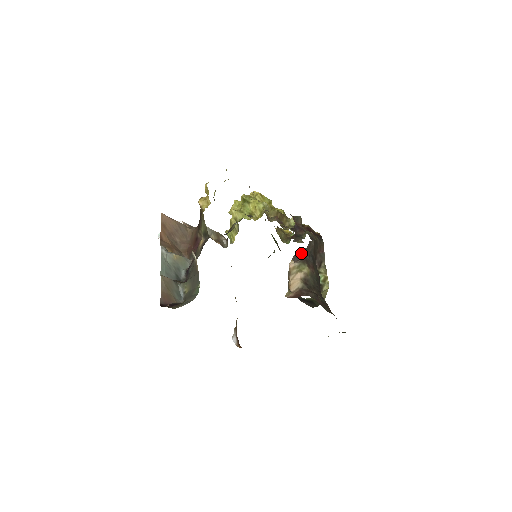
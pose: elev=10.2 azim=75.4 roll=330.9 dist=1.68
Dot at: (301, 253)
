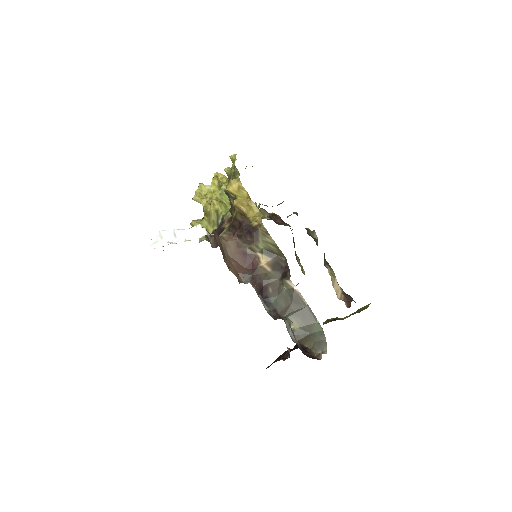
Dot at: (324, 256)
